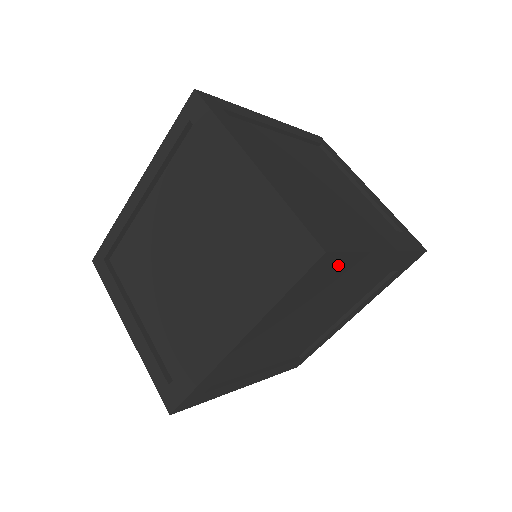
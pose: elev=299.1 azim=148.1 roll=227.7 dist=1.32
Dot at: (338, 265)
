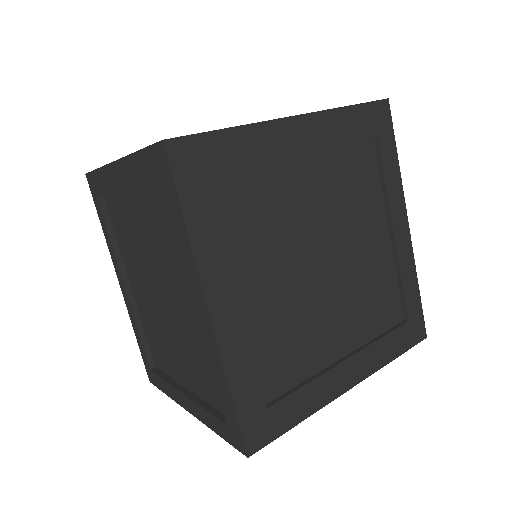
Dot at: (222, 154)
